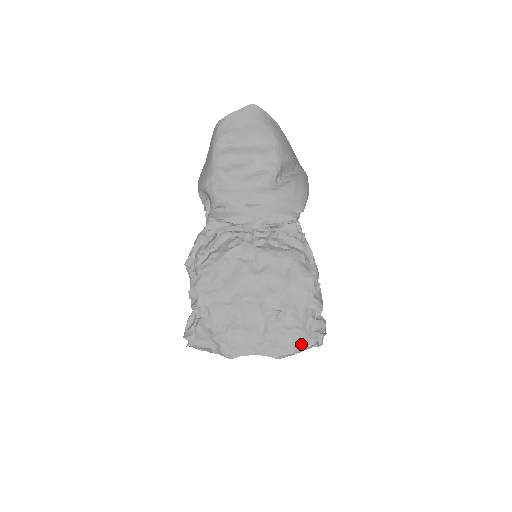
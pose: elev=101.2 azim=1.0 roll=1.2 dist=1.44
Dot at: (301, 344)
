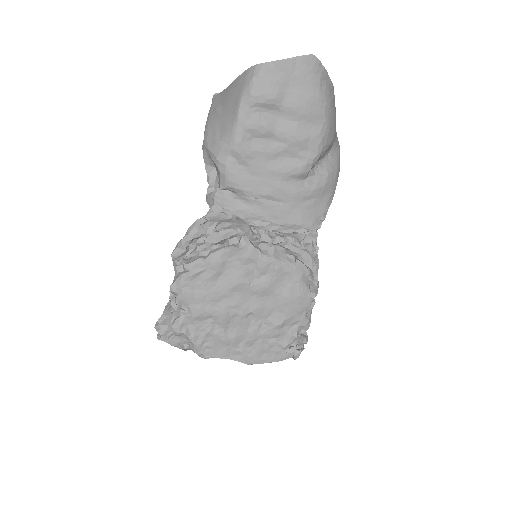
Dot at: (277, 357)
